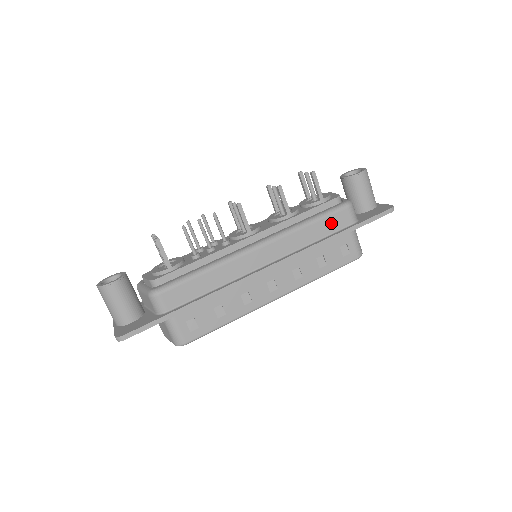
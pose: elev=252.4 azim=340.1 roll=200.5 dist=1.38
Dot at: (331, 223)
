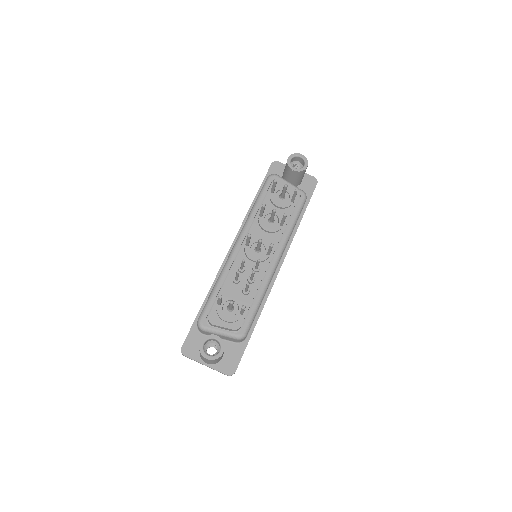
Dot at: occluded
